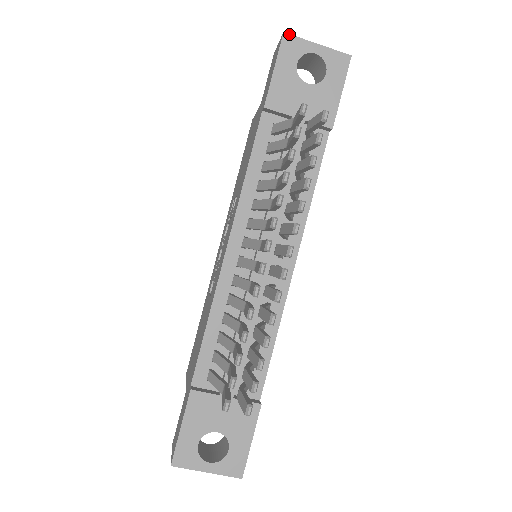
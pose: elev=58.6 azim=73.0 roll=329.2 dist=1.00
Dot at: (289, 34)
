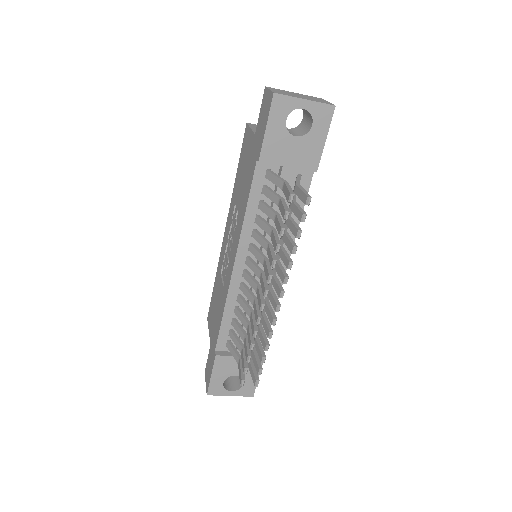
Dot at: (279, 94)
